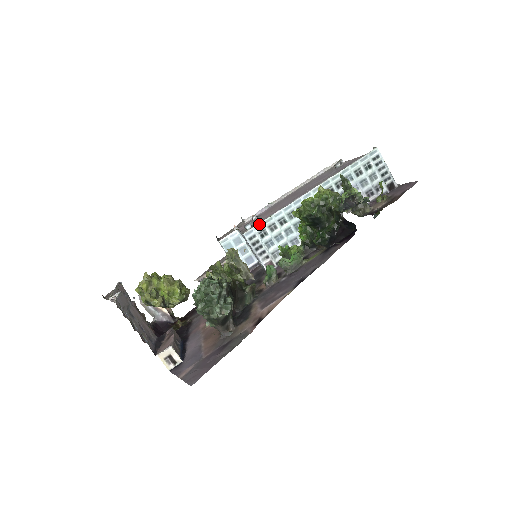
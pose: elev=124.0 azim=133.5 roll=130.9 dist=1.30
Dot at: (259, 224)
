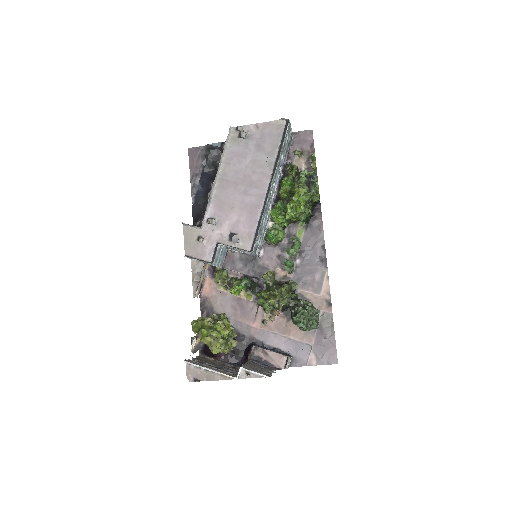
Dot at: (257, 237)
